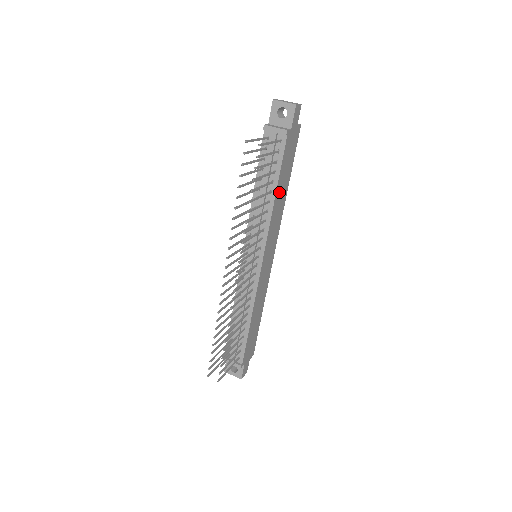
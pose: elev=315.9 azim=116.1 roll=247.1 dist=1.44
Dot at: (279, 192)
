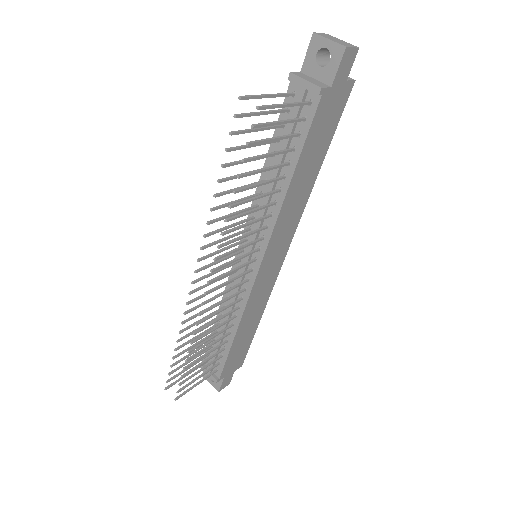
Dot at: (299, 178)
